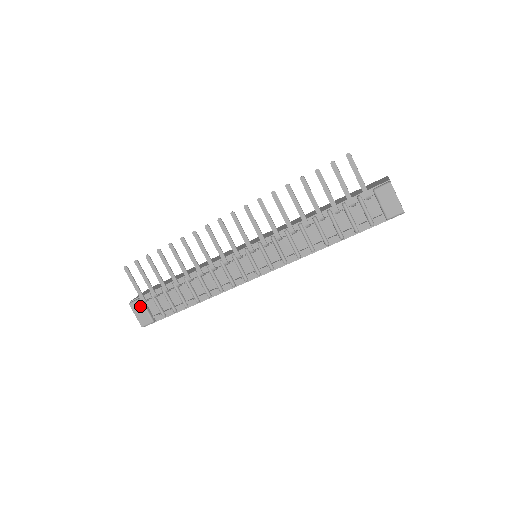
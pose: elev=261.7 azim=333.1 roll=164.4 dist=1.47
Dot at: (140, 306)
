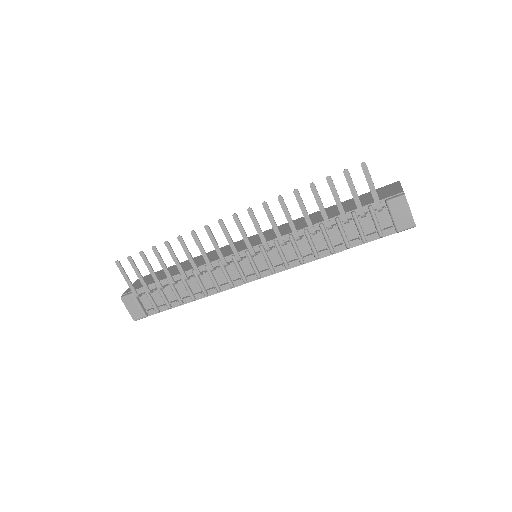
Dot at: (132, 301)
